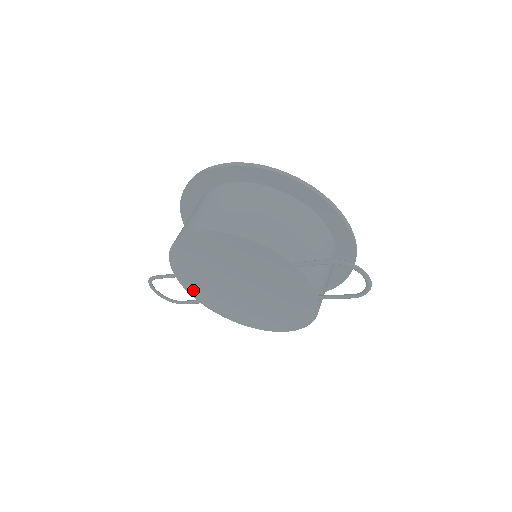
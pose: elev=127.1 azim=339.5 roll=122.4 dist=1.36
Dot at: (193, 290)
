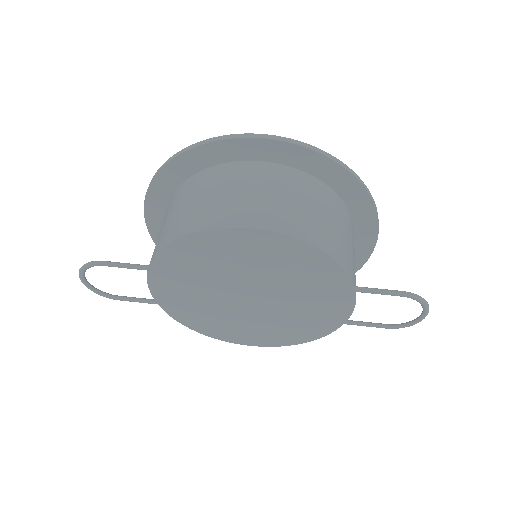
Dot at: (162, 289)
